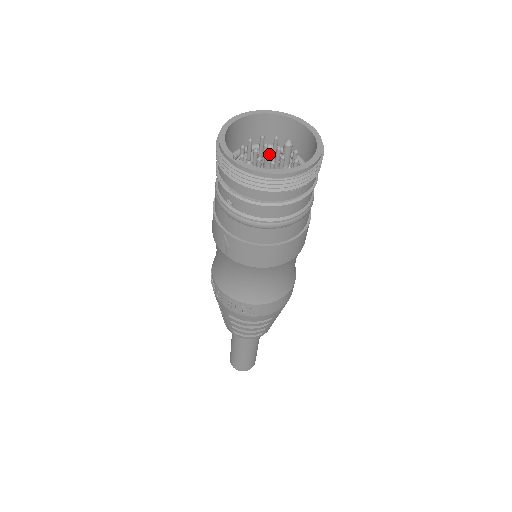
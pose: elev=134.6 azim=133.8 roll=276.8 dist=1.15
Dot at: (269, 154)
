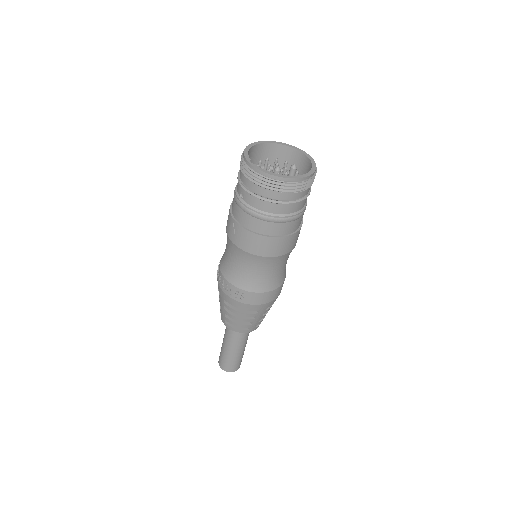
Dot at: (277, 169)
